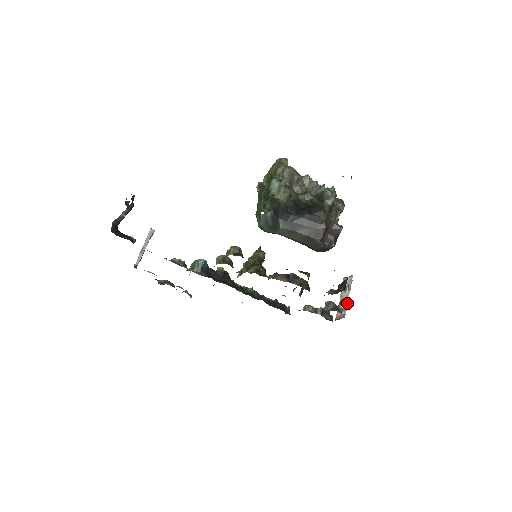
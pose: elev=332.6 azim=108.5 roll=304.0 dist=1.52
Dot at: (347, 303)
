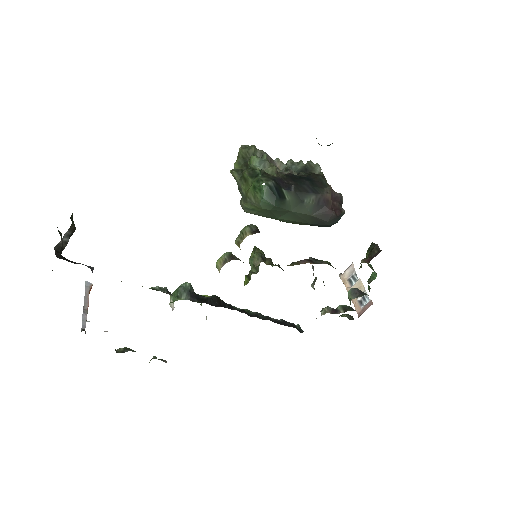
Dot at: (364, 291)
